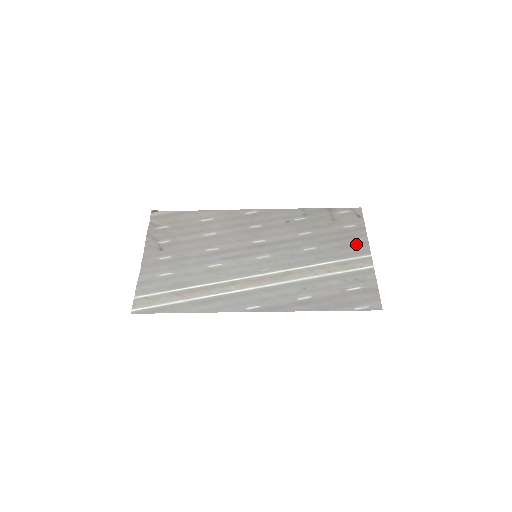
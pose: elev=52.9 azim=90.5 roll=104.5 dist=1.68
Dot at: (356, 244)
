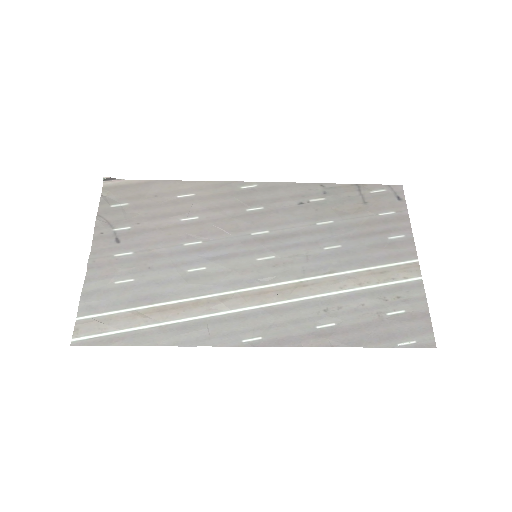
Dot at: (397, 242)
